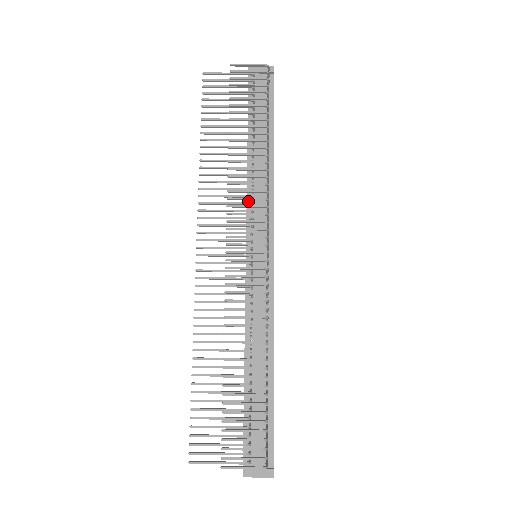
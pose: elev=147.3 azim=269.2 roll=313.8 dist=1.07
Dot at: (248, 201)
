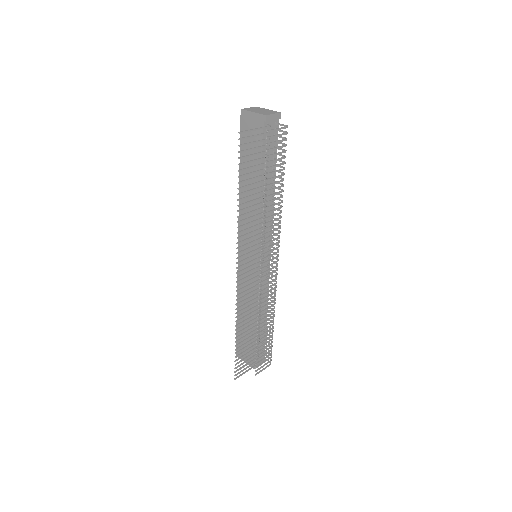
Dot at: (260, 227)
